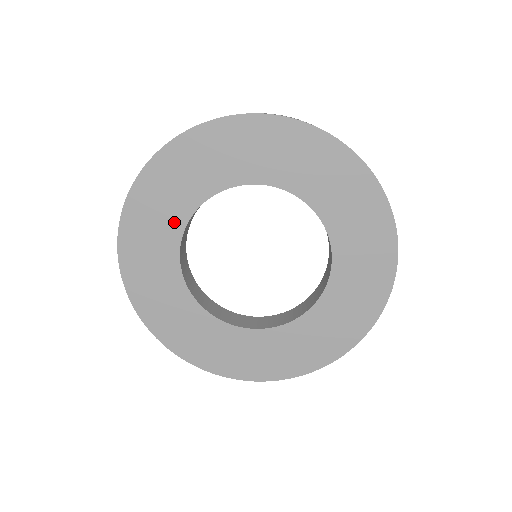
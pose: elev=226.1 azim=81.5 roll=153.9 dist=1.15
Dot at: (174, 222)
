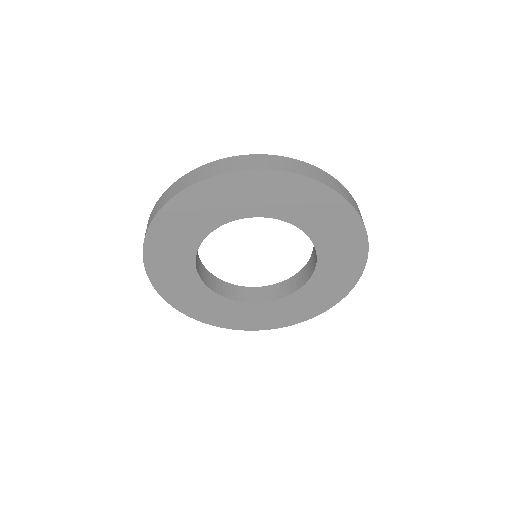
Dot at: (222, 216)
